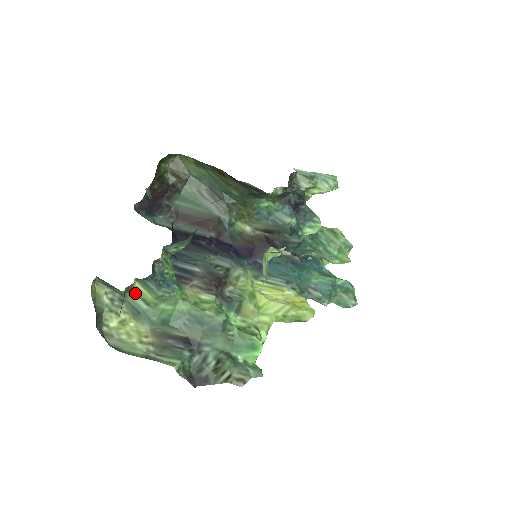
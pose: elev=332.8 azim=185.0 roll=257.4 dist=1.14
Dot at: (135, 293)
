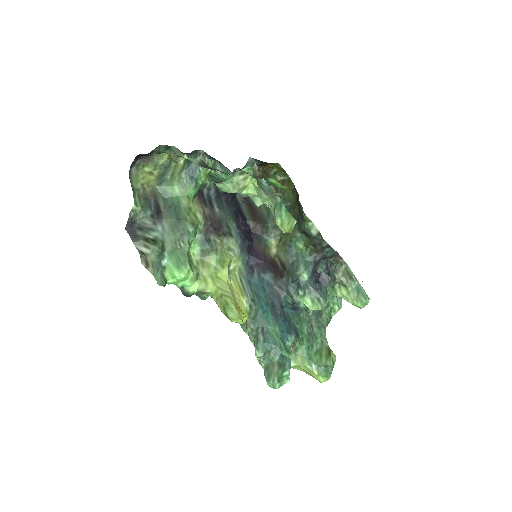
Dot at: (175, 168)
